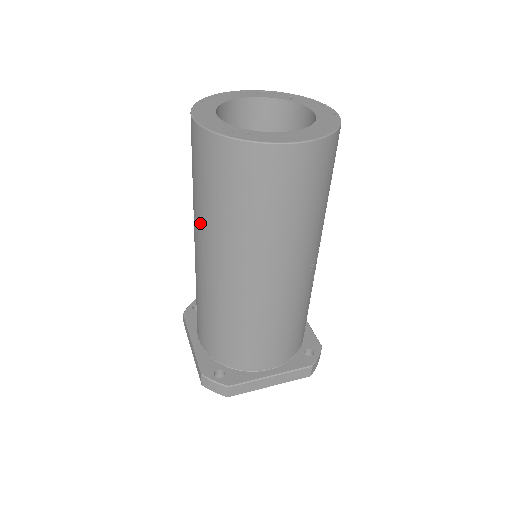
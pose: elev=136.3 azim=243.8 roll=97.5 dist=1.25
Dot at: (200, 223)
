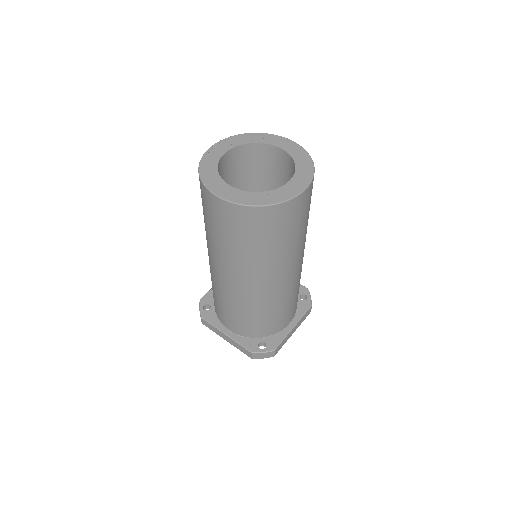
Dot at: (233, 261)
